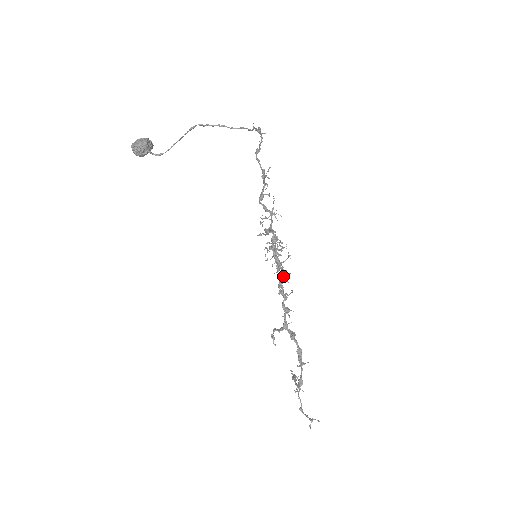
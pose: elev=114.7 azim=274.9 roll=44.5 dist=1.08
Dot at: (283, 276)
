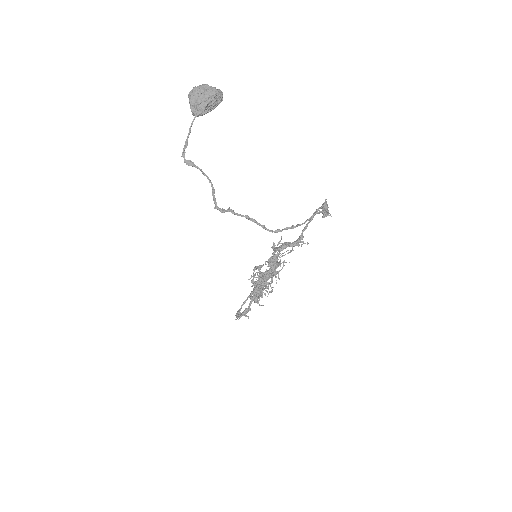
Dot at: (258, 292)
